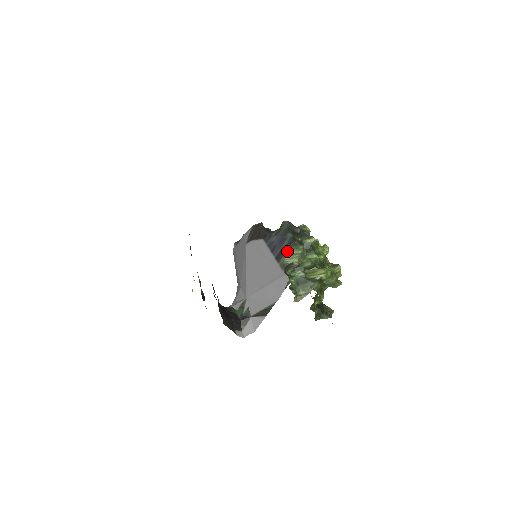
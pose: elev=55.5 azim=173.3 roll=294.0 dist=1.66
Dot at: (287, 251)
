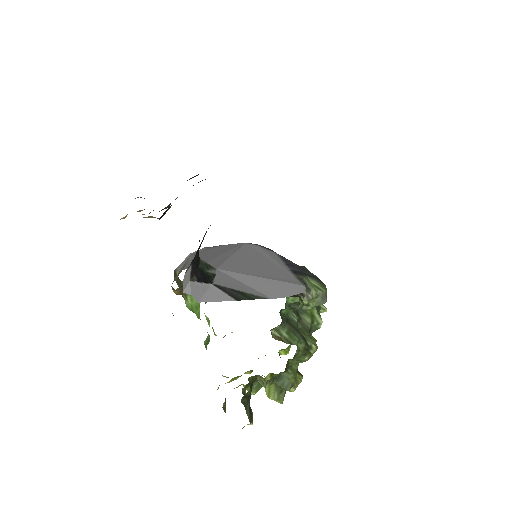
Dot at: (310, 277)
